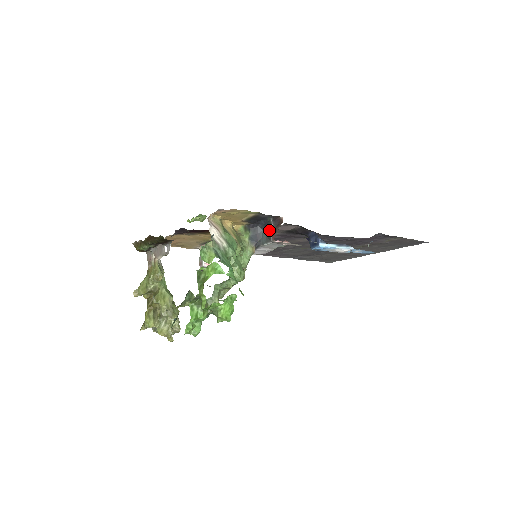
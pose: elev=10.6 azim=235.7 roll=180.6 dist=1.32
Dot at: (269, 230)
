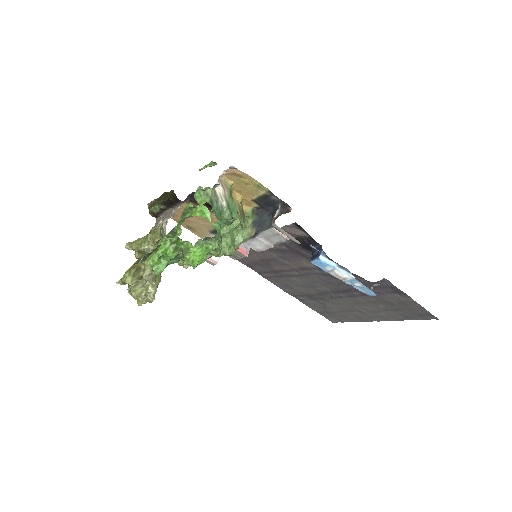
Dot at: occluded
